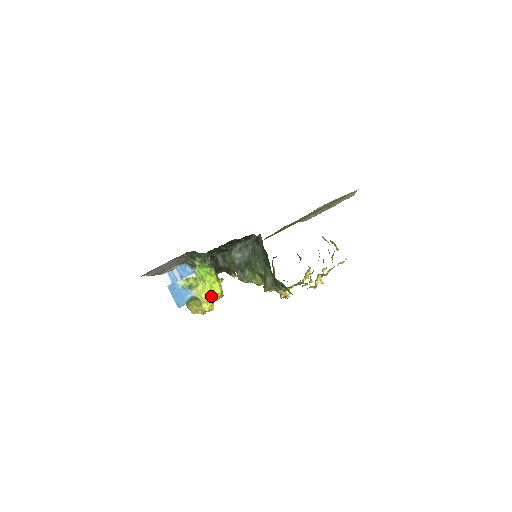
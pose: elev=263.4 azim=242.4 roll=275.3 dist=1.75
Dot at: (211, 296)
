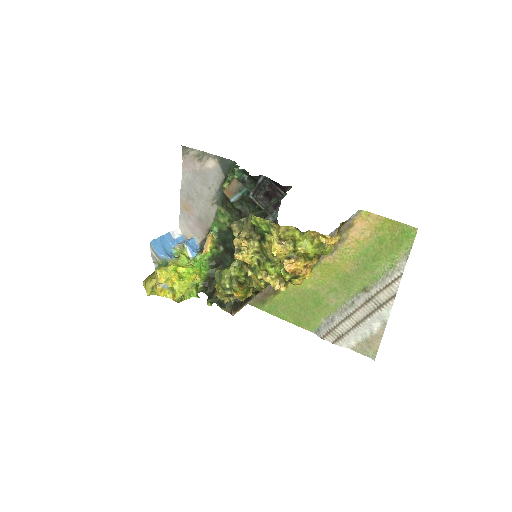
Dot at: (177, 272)
